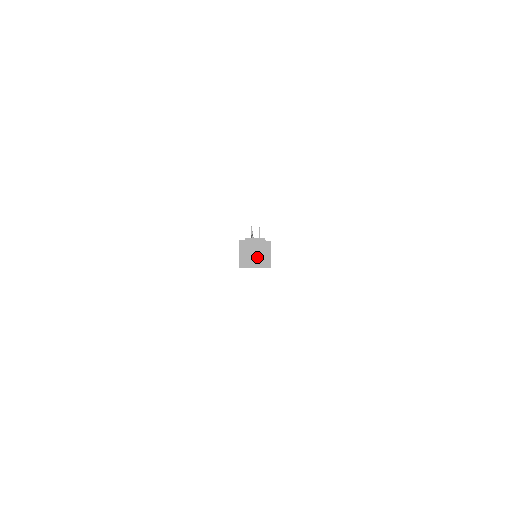
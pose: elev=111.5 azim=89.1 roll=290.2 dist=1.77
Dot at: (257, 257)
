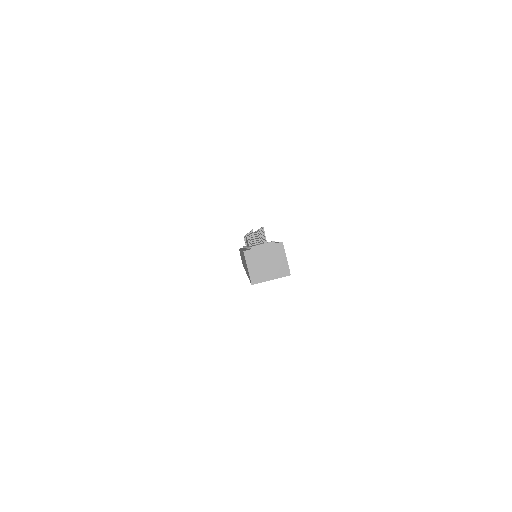
Dot at: (270, 266)
